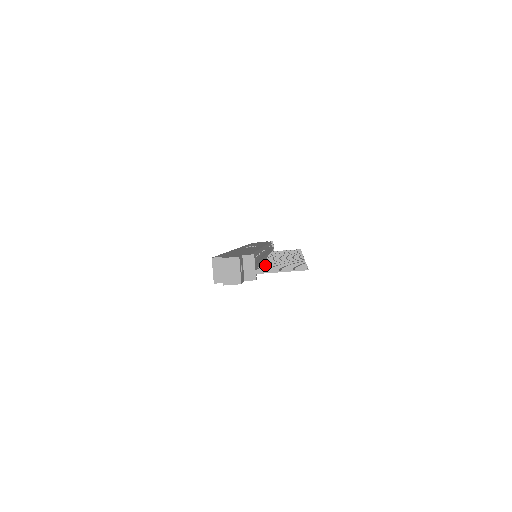
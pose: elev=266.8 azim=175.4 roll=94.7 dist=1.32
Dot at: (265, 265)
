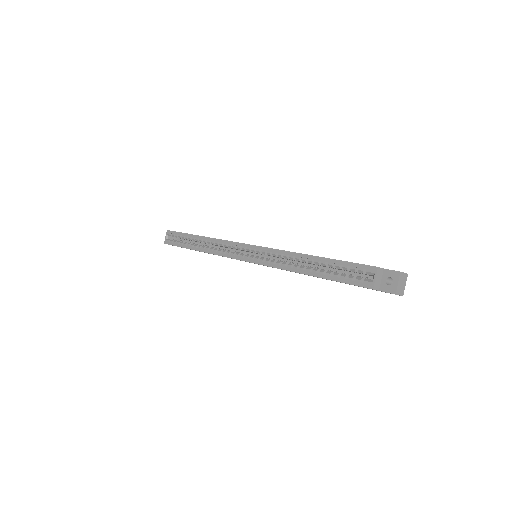
Dot at: occluded
